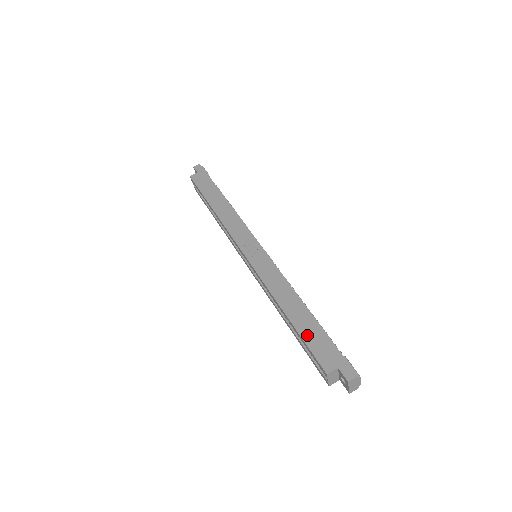
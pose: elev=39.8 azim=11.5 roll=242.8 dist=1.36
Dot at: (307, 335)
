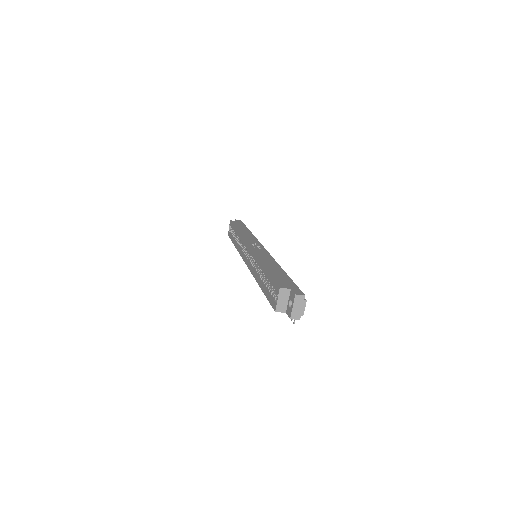
Dot at: (275, 275)
